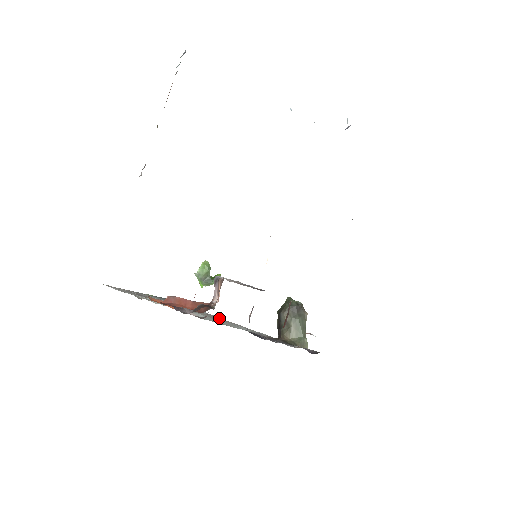
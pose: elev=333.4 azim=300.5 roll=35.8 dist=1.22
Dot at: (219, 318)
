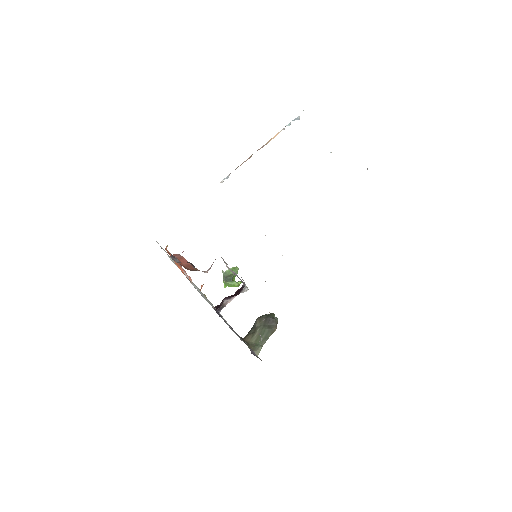
Dot at: (220, 314)
